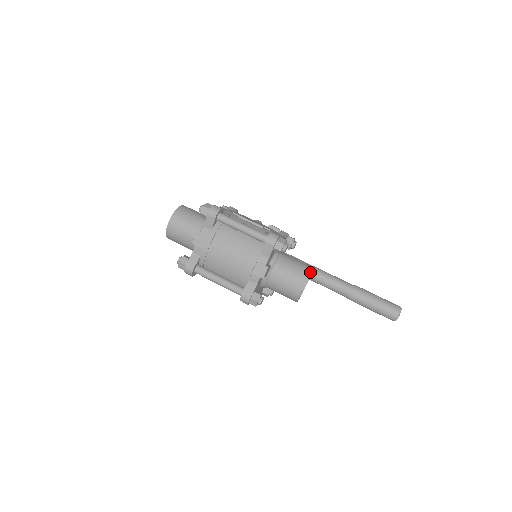
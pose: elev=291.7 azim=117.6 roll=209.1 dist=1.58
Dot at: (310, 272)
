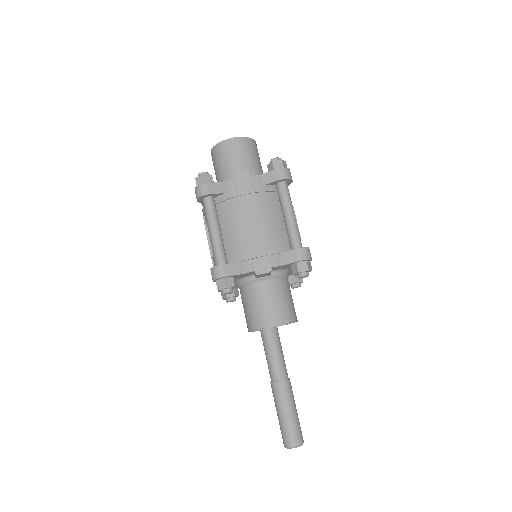
Dot at: (294, 320)
